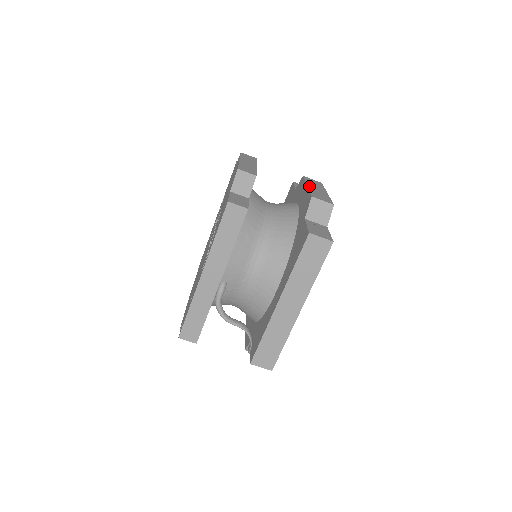
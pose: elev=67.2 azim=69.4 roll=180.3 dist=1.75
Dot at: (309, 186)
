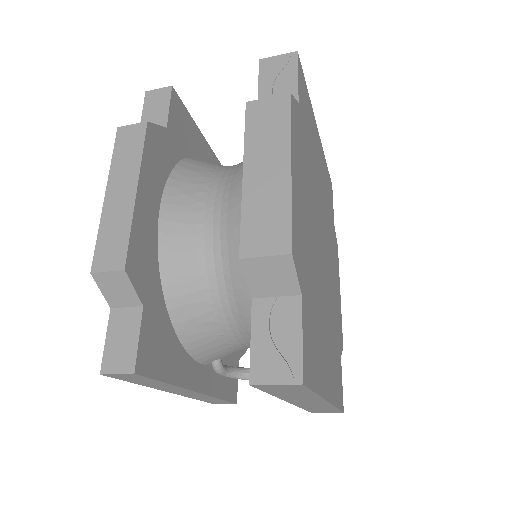
Dot at: (246, 176)
